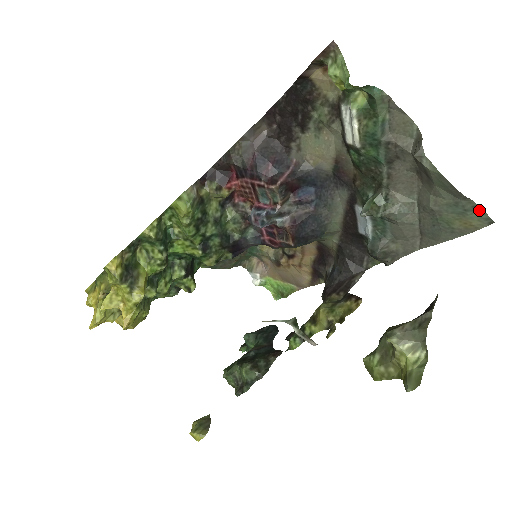
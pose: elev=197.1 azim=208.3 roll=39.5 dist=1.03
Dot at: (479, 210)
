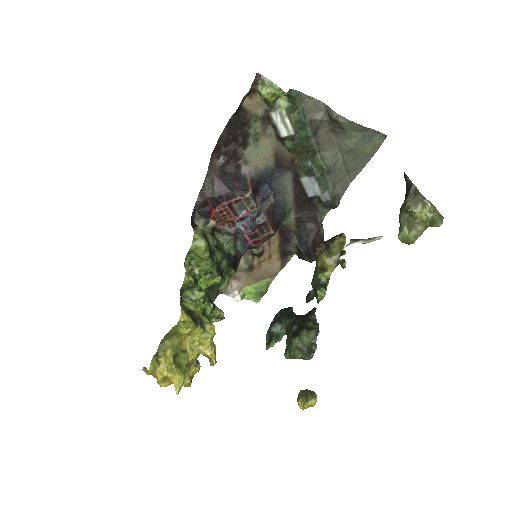
Dot at: (377, 133)
